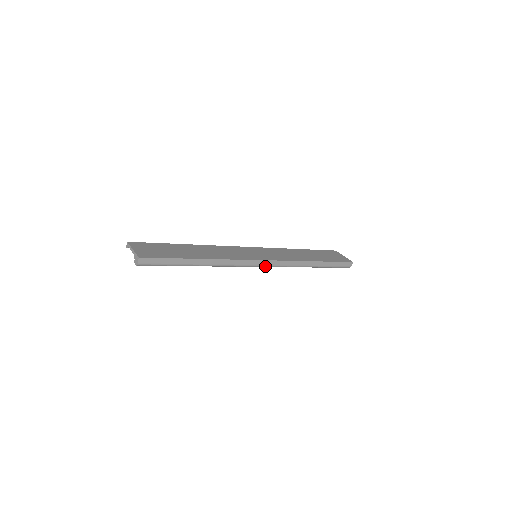
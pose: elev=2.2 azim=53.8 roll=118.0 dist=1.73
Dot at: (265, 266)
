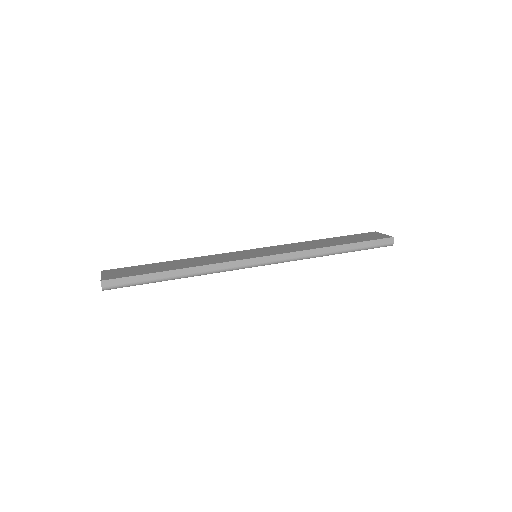
Dot at: (265, 264)
